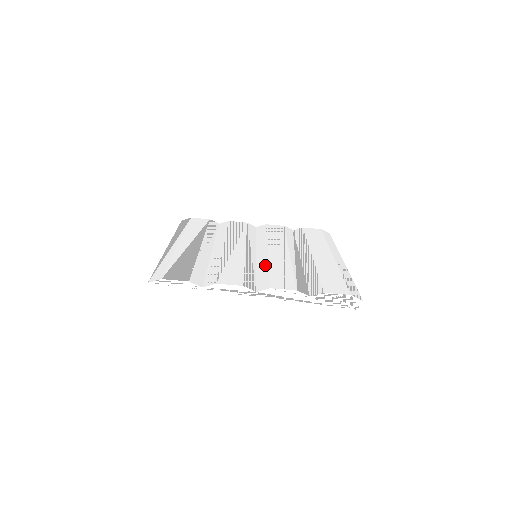
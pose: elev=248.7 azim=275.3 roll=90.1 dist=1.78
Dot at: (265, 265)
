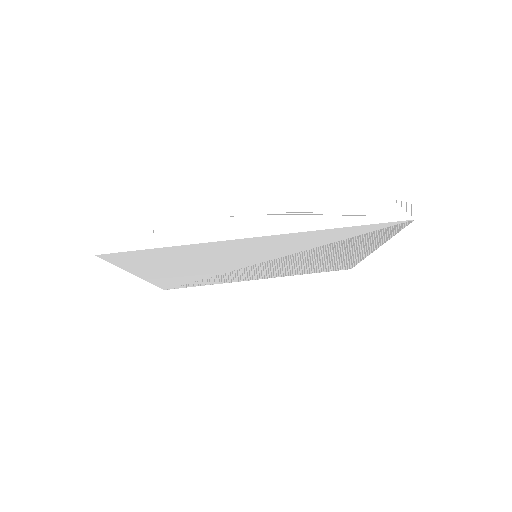
Dot at: occluded
